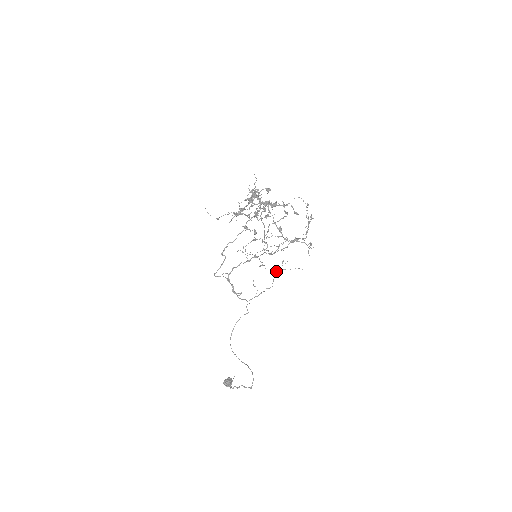
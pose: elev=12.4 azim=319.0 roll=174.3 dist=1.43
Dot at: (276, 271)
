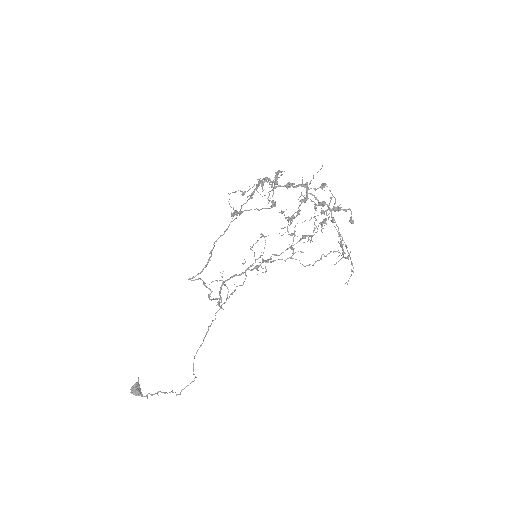
Dot at: (251, 265)
